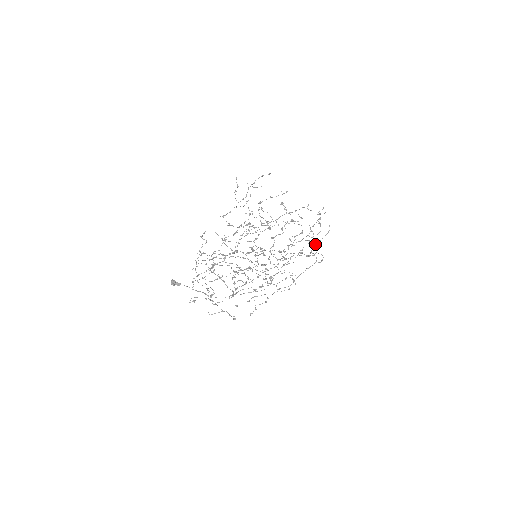
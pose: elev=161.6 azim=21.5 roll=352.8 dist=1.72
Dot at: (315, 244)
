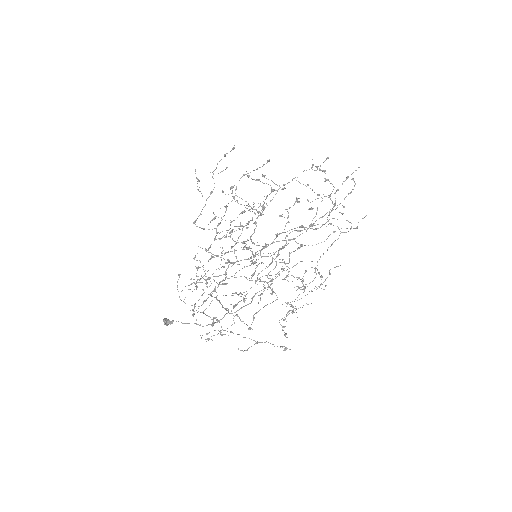
Dot at: (332, 210)
